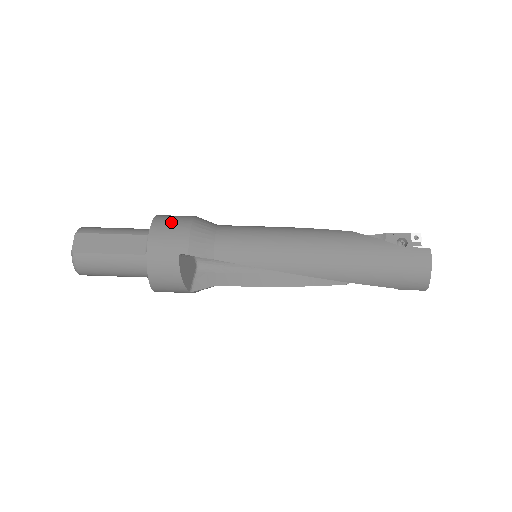
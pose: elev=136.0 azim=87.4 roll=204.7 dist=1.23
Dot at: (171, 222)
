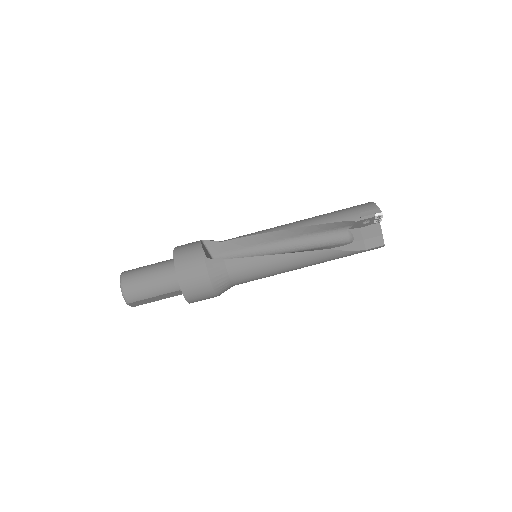
Dot at: (198, 292)
